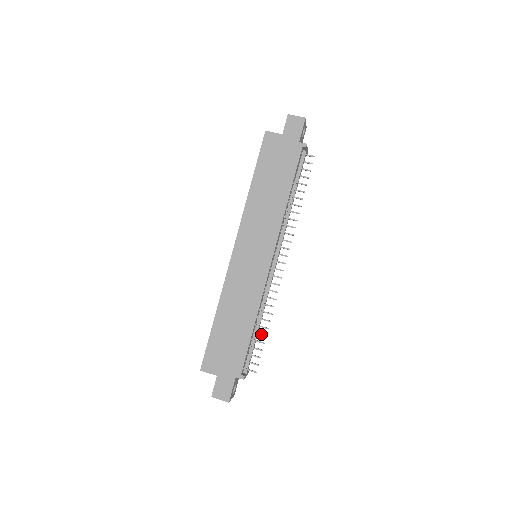
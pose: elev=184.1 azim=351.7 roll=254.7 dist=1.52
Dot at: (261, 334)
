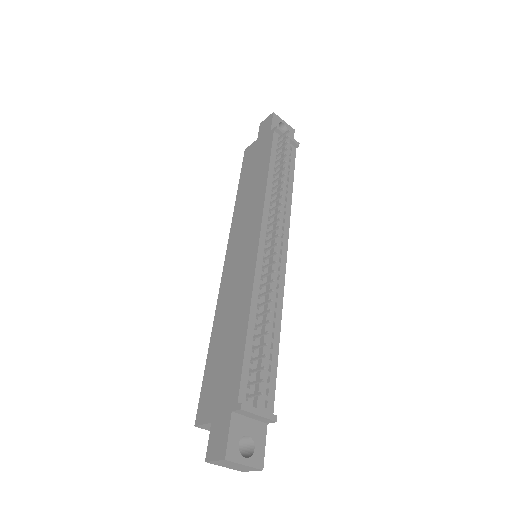
Dot at: (262, 333)
